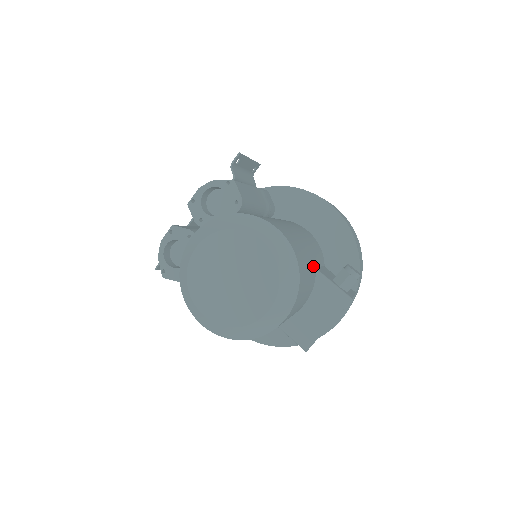
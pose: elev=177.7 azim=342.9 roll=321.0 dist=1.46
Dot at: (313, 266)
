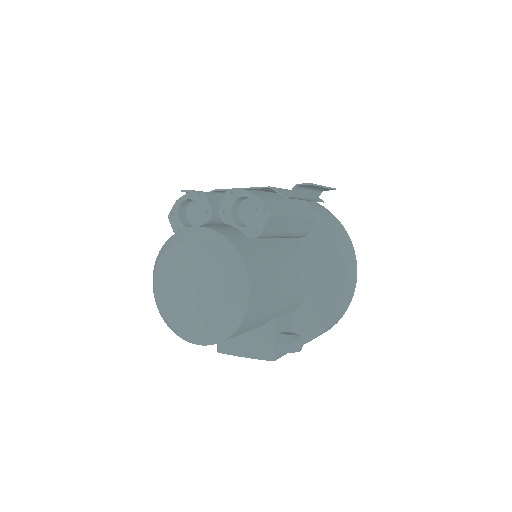
Dot at: (270, 318)
